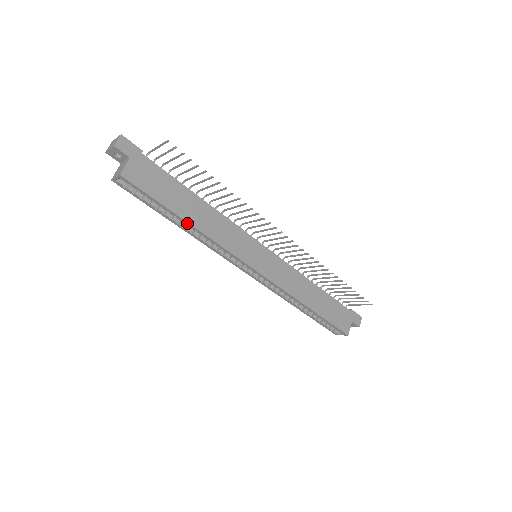
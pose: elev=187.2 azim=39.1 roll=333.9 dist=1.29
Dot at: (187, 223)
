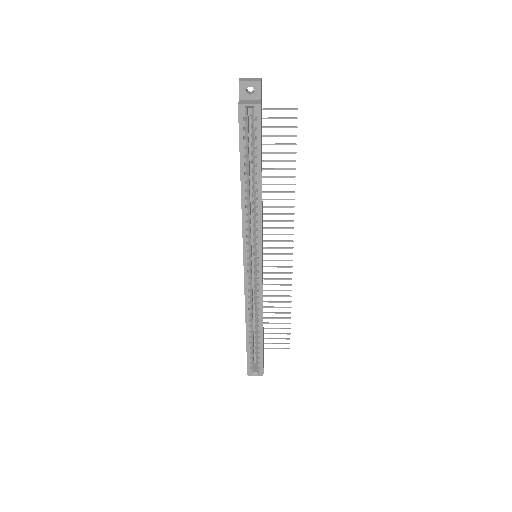
Dot at: (260, 185)
